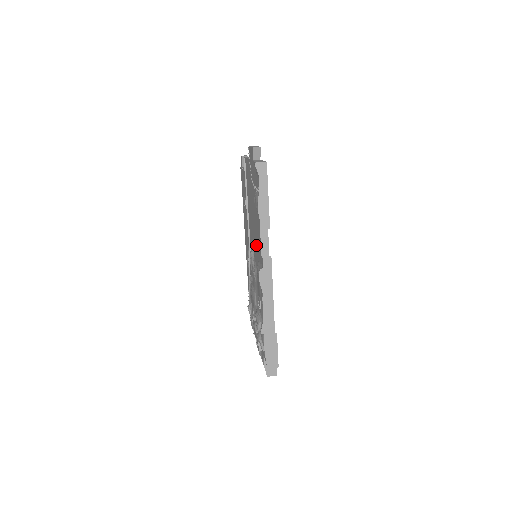
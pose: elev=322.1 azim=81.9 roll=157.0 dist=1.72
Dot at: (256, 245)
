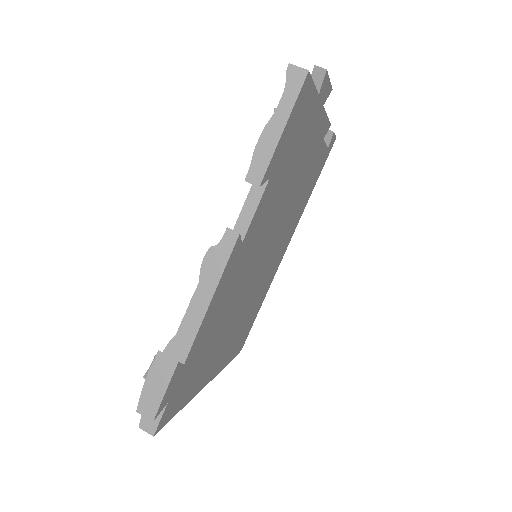
Dot at: occluded
